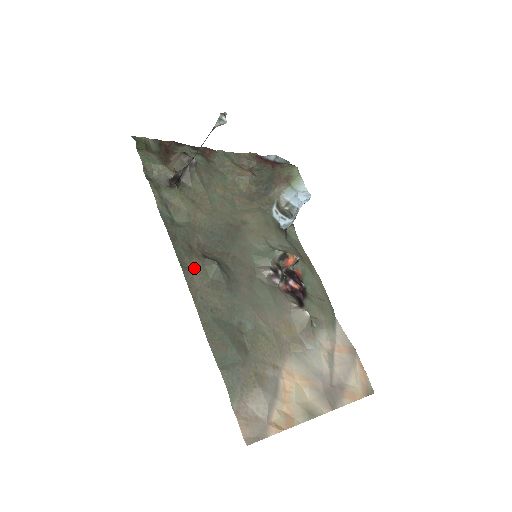
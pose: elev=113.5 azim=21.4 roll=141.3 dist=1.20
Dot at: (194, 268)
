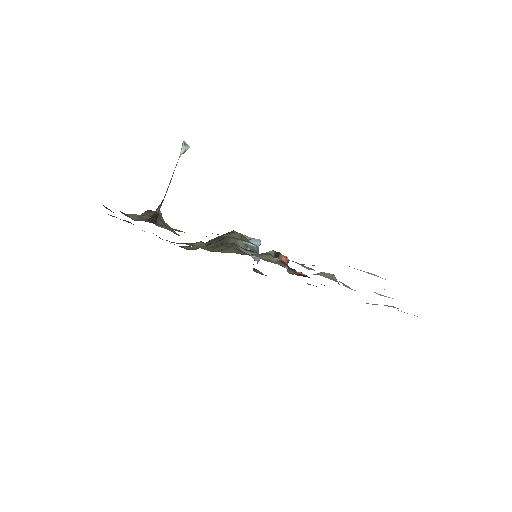
Dot at: (222, 235)
